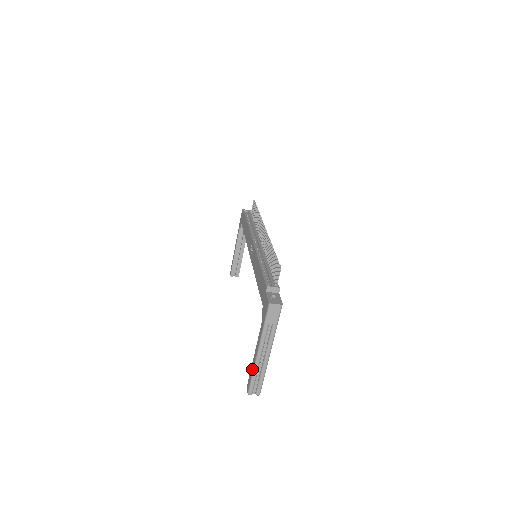
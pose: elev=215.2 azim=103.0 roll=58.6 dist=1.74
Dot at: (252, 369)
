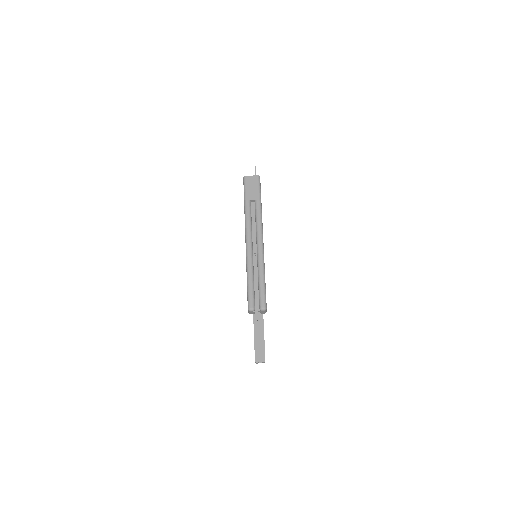
Dot at: occluded
